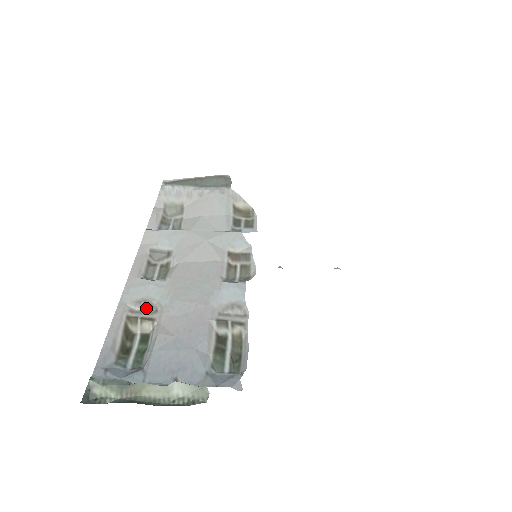
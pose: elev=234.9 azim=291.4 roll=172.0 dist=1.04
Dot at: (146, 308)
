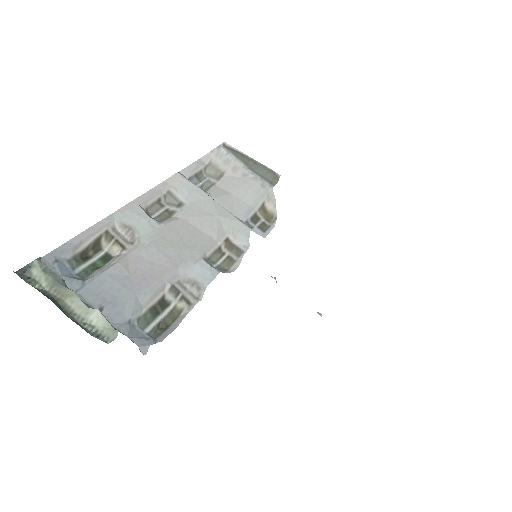
Dot at: (127, 235)
